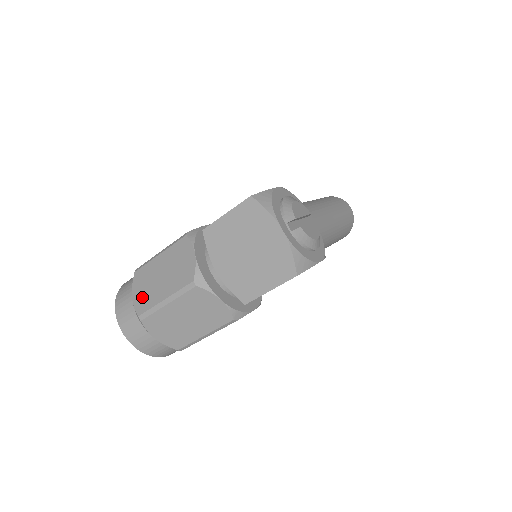
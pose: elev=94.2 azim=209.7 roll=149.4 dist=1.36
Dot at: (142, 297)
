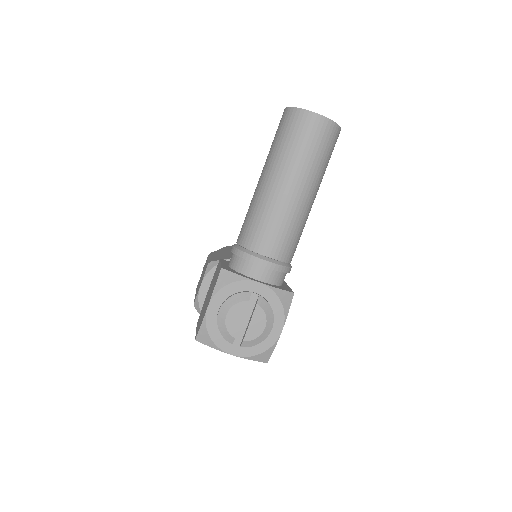
Dot at: occluded
